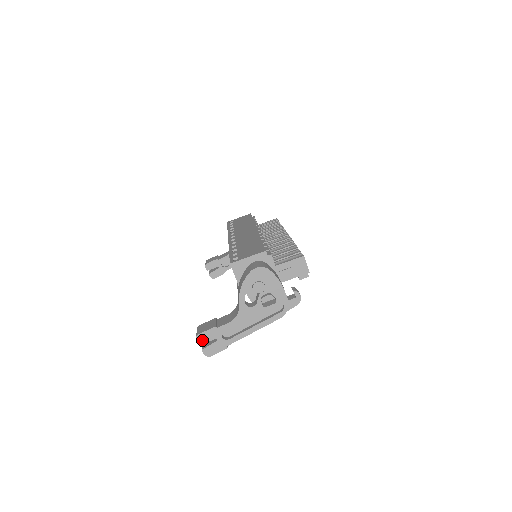
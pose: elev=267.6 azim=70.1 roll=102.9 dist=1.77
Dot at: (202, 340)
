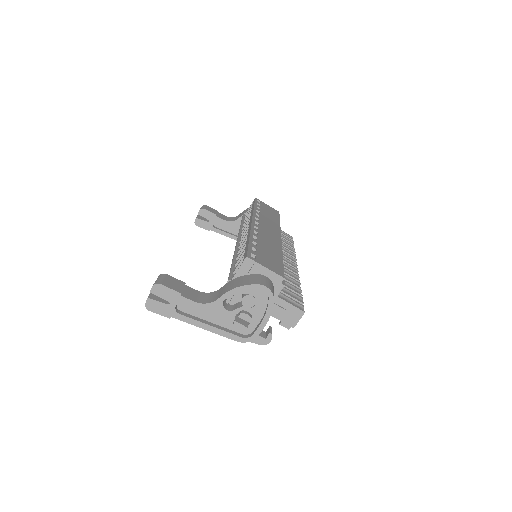
Dot at: (157, 291)
